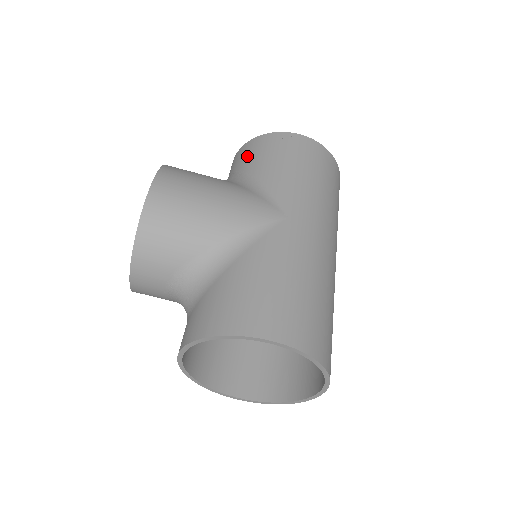
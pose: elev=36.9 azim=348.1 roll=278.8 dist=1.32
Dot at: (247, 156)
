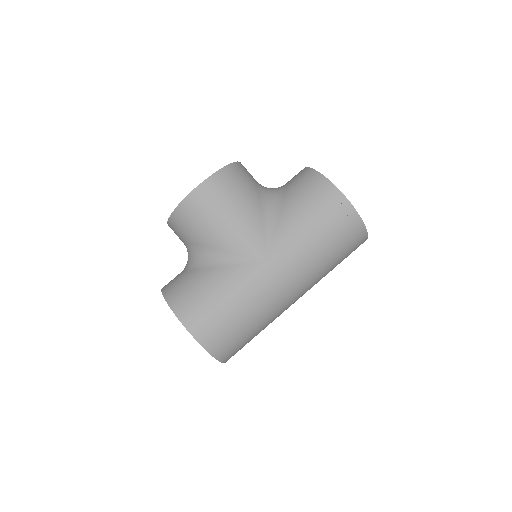
Dot at: (297, 185)
